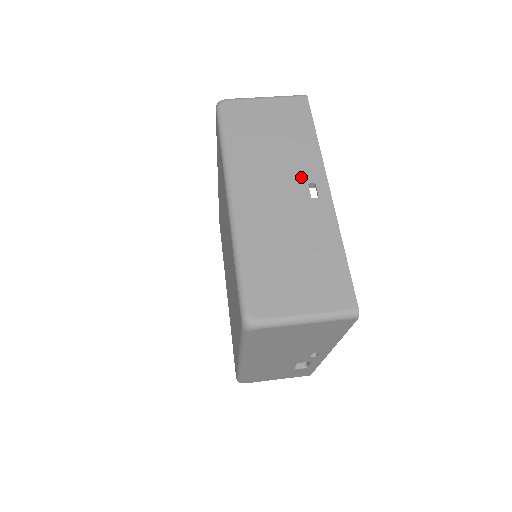
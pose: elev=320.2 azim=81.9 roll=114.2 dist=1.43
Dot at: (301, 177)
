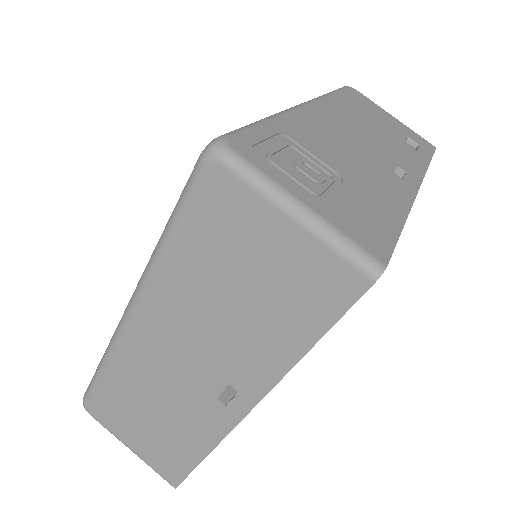
Dot at: (227, 371)
